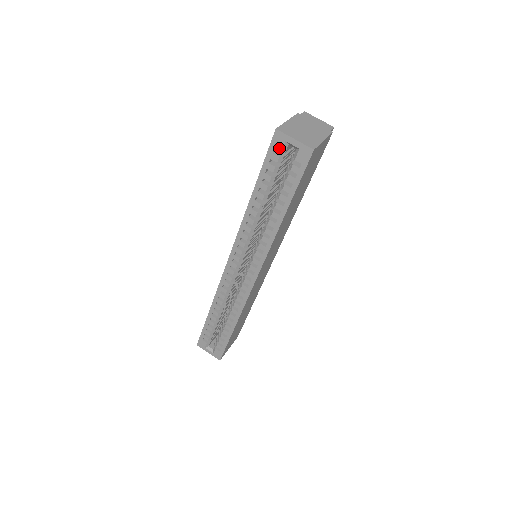
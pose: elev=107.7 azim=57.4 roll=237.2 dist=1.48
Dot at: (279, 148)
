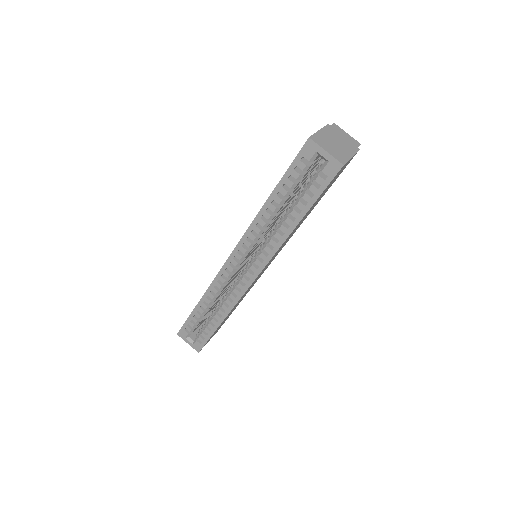
Dot at: (308, 157)
